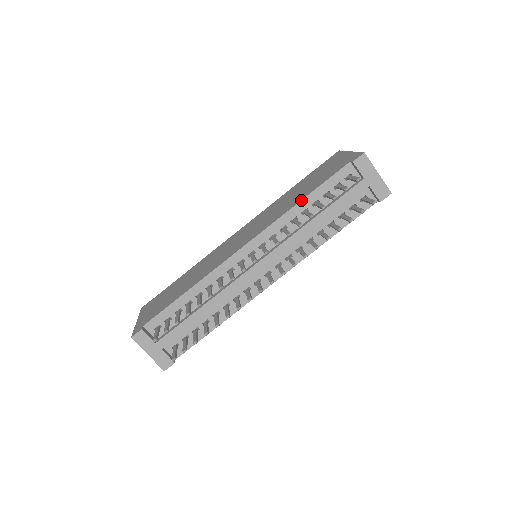
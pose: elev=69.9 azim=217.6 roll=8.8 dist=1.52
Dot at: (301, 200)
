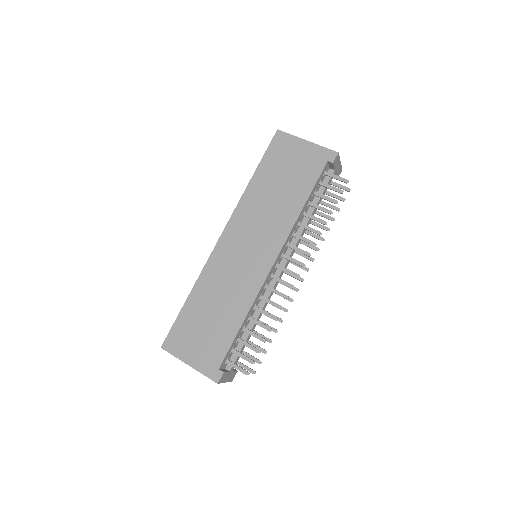
Dot at: (303, 207)
